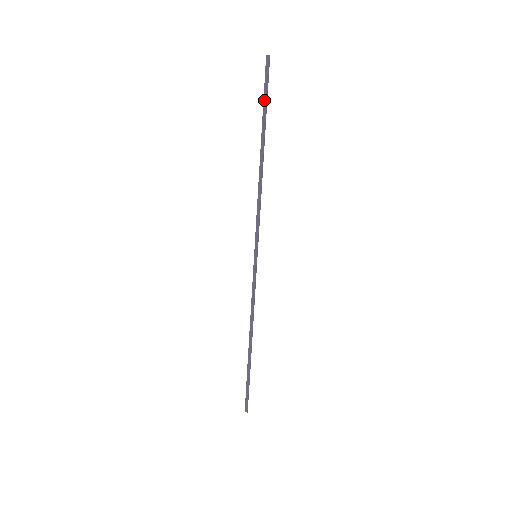
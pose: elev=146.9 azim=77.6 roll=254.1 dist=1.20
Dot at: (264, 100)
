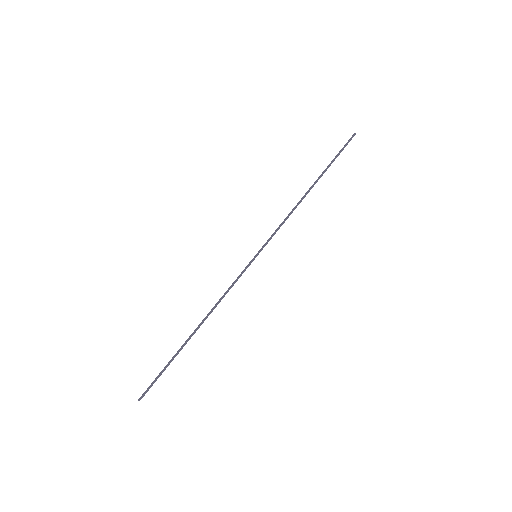
Dot at: (335, 157)
